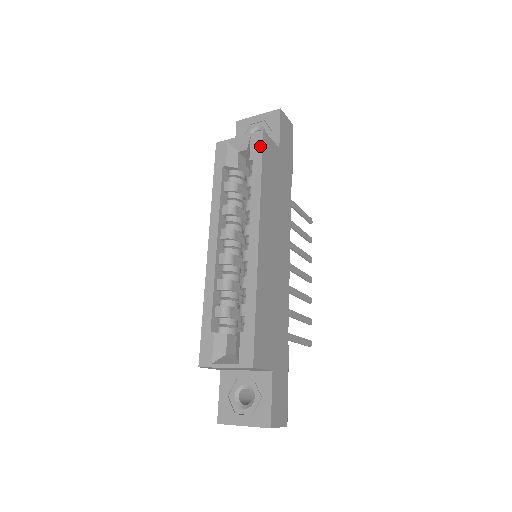
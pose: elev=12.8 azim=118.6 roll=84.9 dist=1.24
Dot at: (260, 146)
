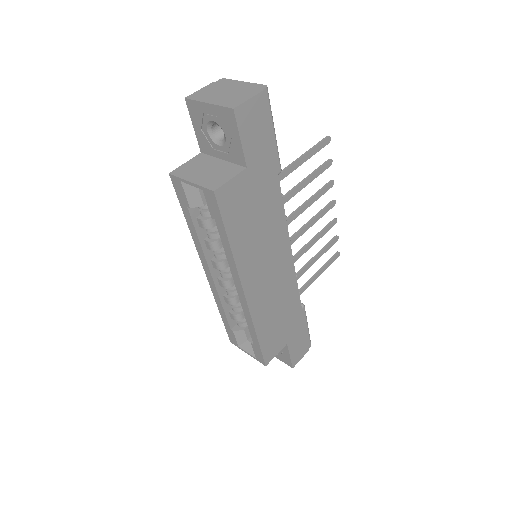
Dot at: (217, 209)
